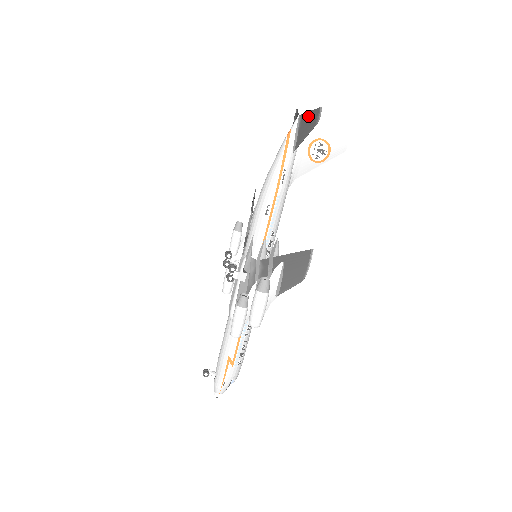
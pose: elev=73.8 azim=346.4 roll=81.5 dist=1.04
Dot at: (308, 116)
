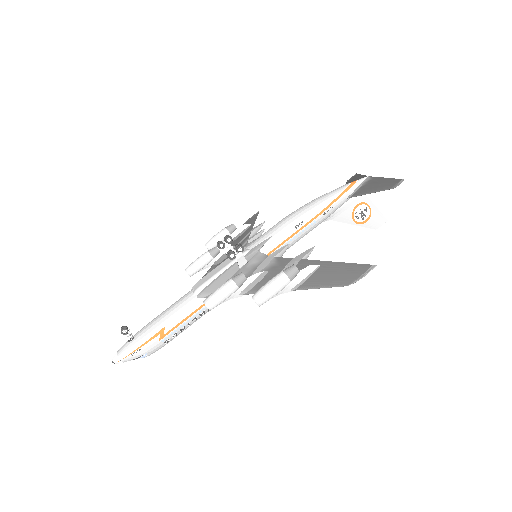
Dot at: (383, 180)
